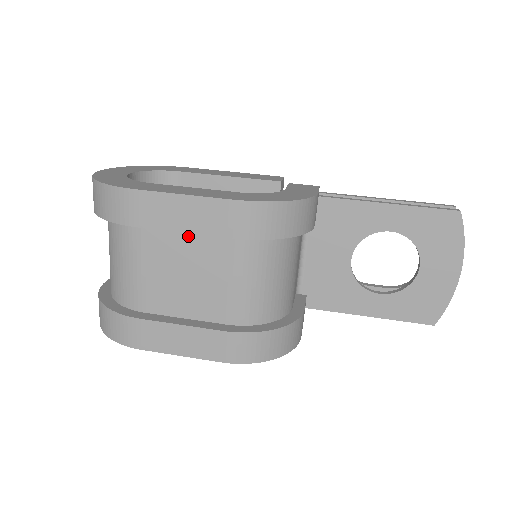
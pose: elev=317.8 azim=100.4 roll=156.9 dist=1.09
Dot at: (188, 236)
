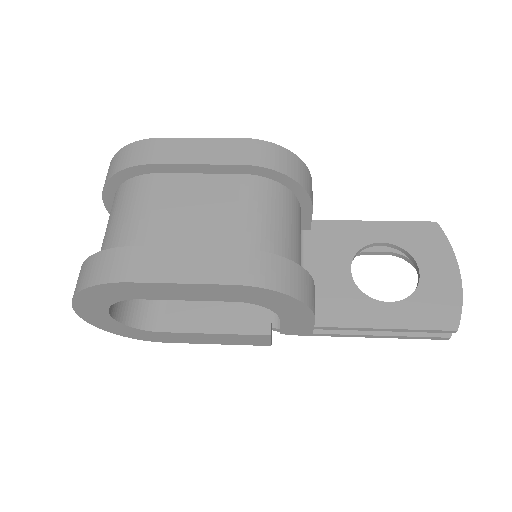
Dot at: (200, 179)
